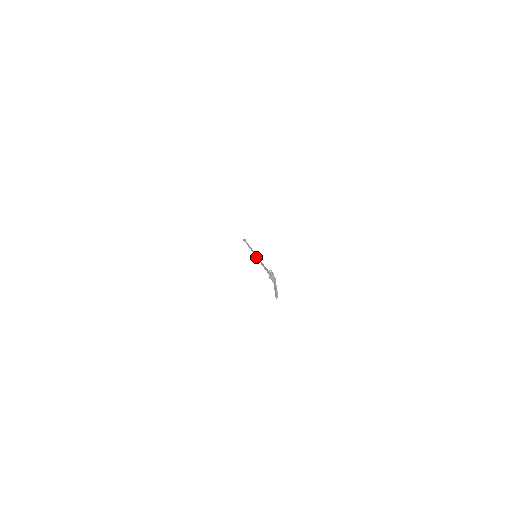
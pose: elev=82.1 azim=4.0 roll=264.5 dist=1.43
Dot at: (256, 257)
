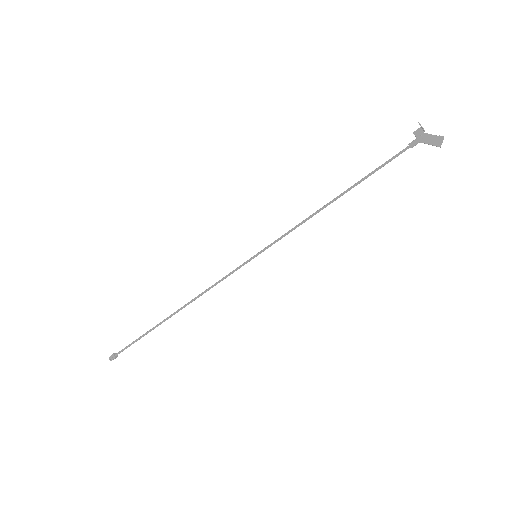
Dot at: (268, 246)
